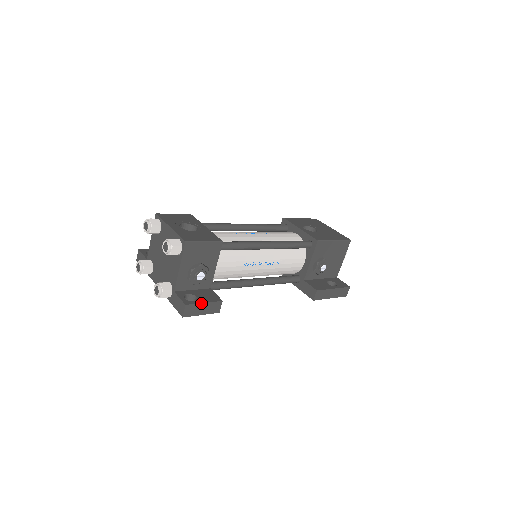
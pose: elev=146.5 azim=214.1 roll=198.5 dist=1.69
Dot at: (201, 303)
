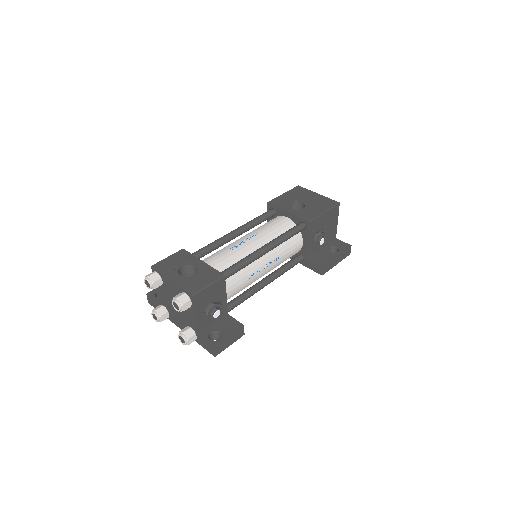
Dot at: (226, 338)
